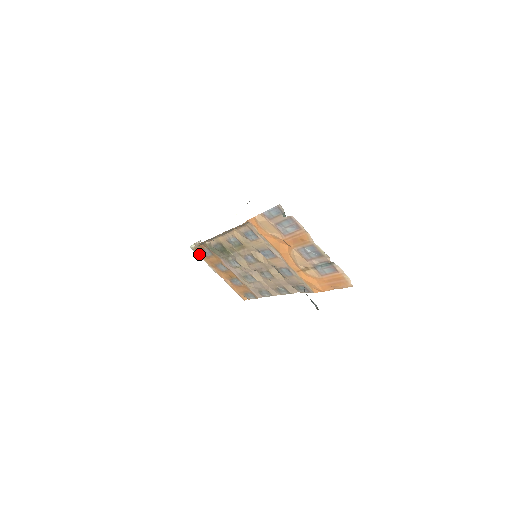
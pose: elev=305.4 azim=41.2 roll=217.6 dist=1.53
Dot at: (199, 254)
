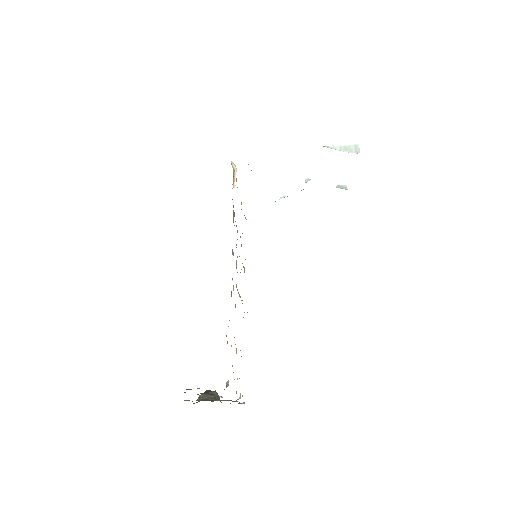
Dot at: occluded
